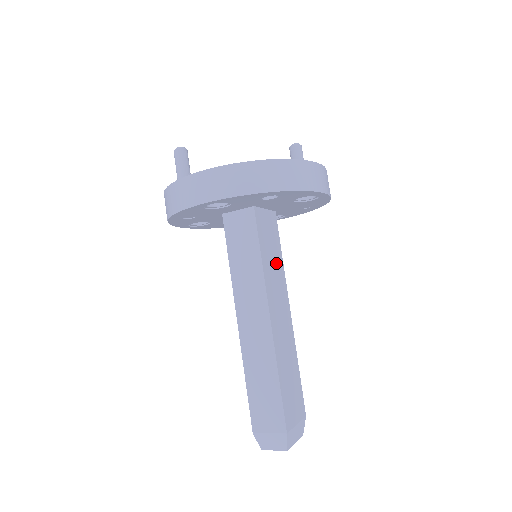
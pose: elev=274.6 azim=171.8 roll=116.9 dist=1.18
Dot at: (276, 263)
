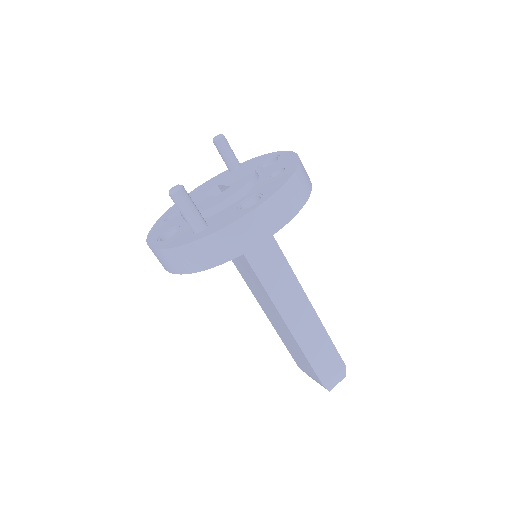
Dot at: occluded
